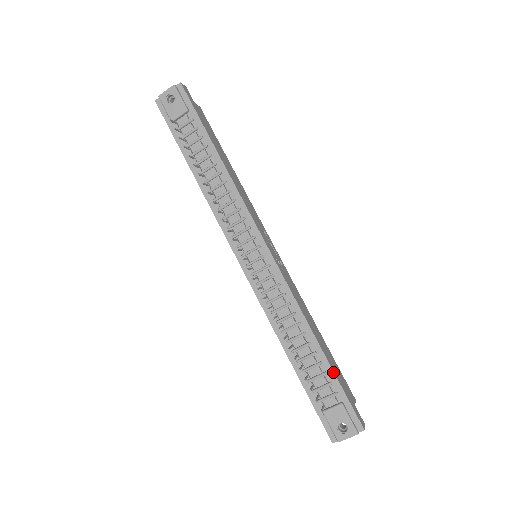
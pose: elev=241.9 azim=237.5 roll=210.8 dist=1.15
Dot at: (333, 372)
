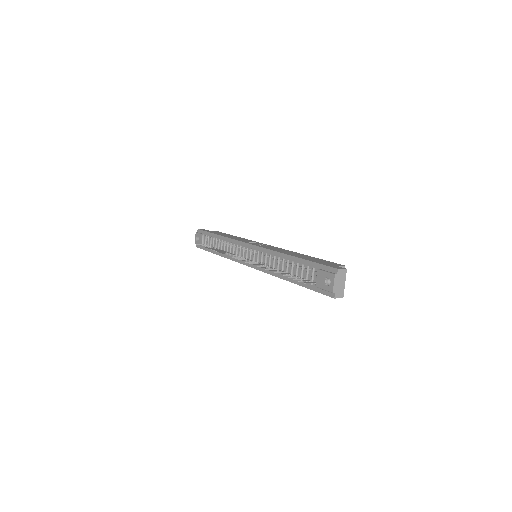
Dot at: (305, 260)
